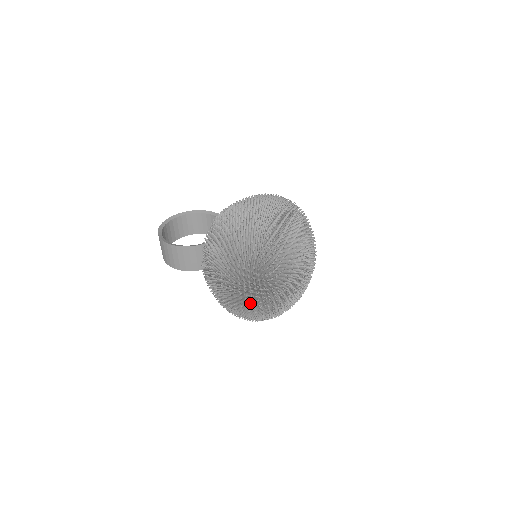
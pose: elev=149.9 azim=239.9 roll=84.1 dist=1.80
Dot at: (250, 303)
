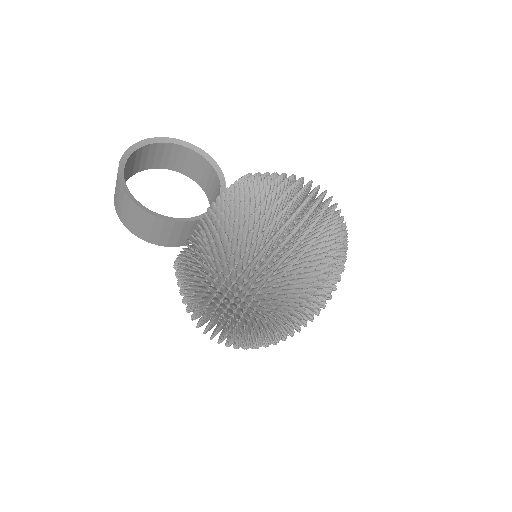
Dot at: occluded
